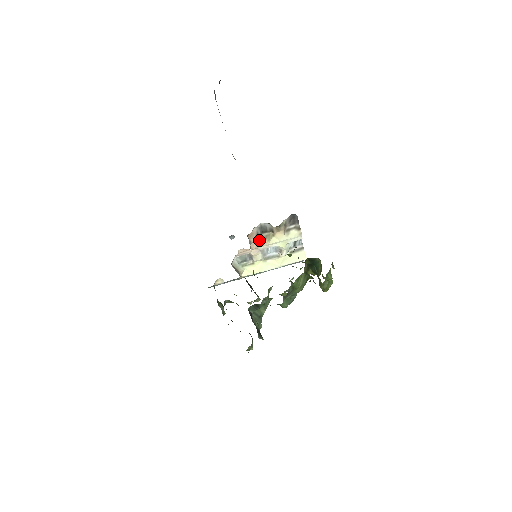
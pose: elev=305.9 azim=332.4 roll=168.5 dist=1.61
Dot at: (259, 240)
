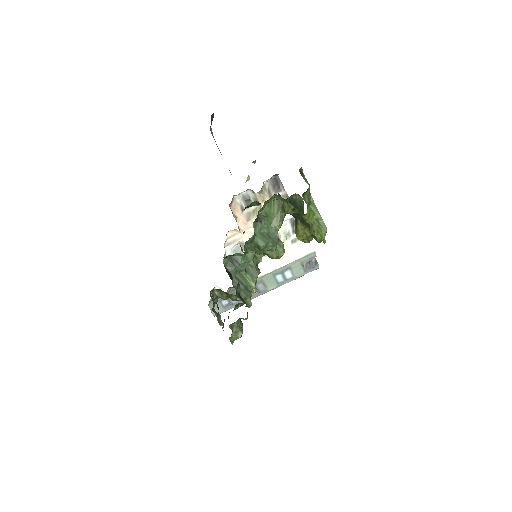
Dot at: (246, 217)
